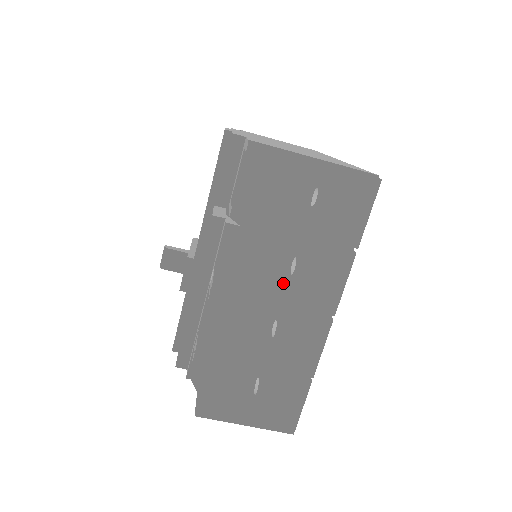
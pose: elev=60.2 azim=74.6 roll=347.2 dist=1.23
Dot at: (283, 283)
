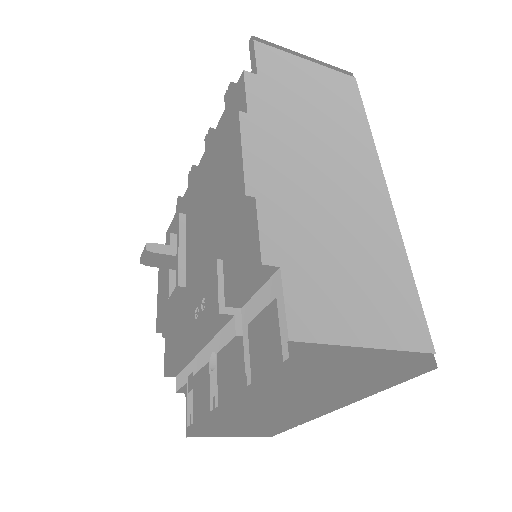
Dot at: occluded
